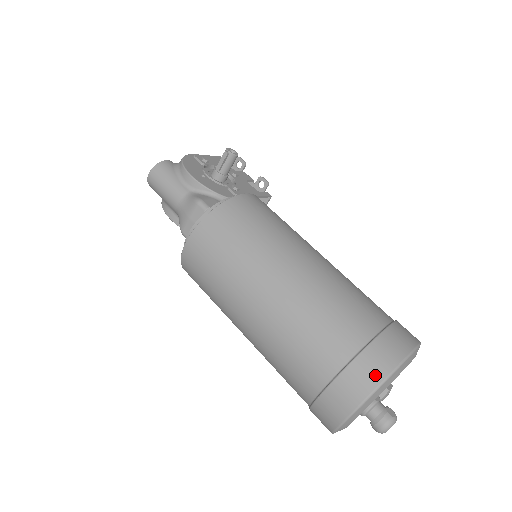
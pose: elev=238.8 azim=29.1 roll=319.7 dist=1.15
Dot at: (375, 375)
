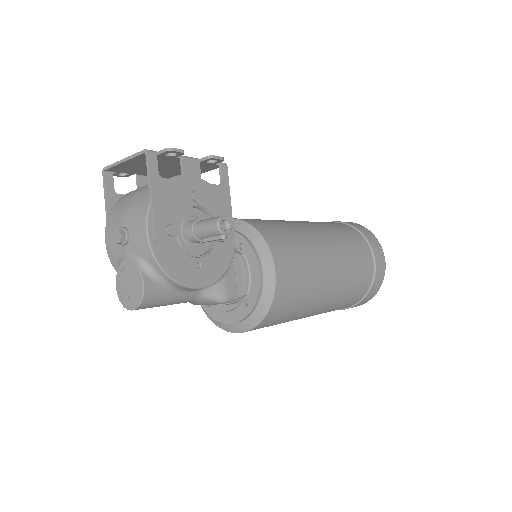
Dot at: (370, 299)
